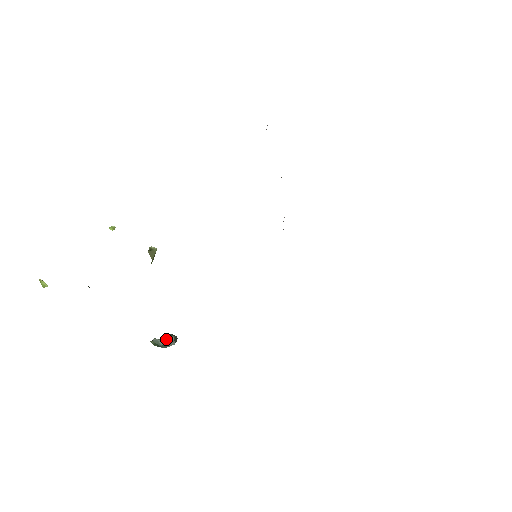
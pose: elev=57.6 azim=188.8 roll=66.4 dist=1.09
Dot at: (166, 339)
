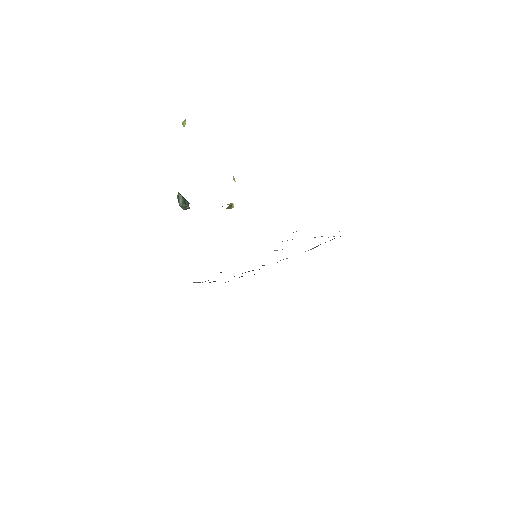
Dot at: (185, 203)
